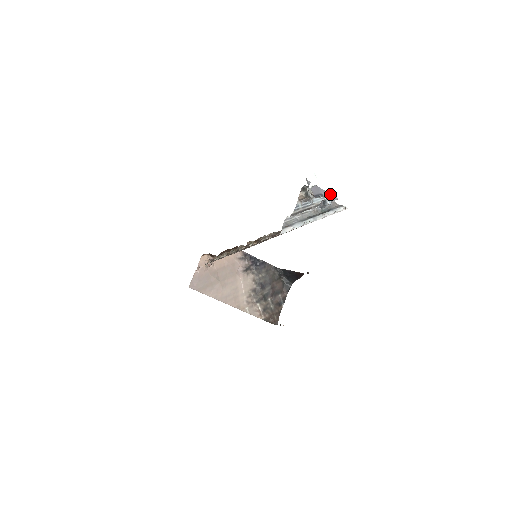
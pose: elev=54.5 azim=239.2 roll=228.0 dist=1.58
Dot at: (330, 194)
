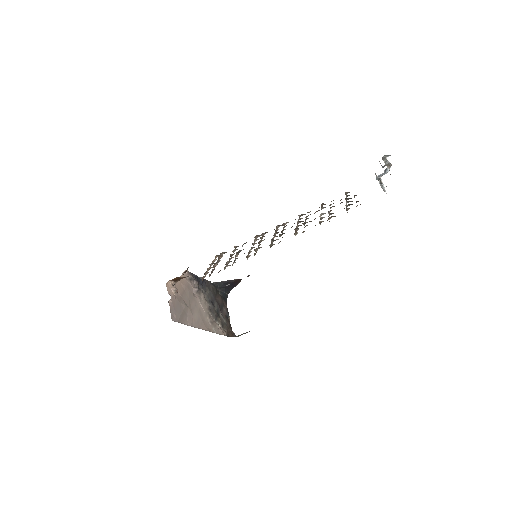
Dot at: occluded
